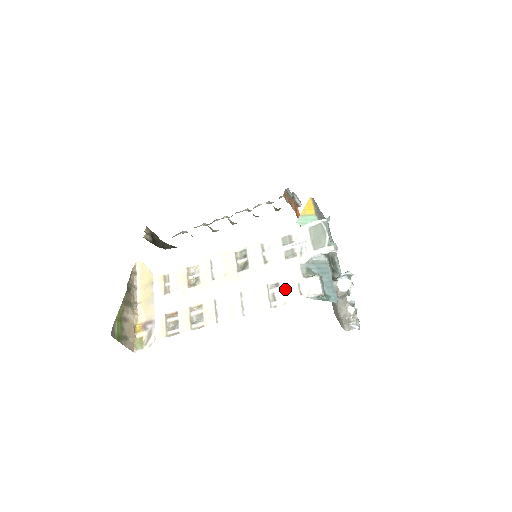
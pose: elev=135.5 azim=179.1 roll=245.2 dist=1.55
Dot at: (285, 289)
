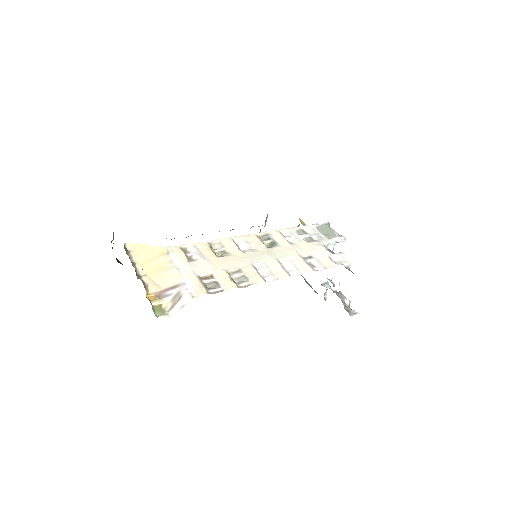
Dot at: (319, 260)
